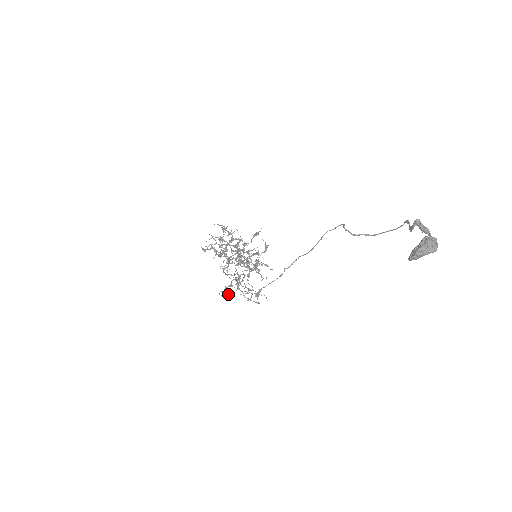
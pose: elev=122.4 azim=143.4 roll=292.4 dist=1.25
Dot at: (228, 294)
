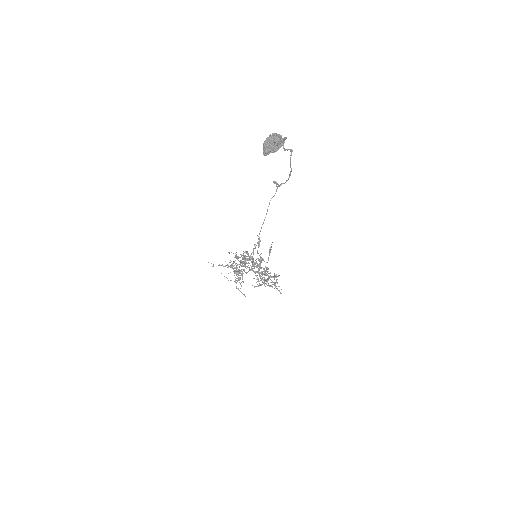
Dot at: occluded
